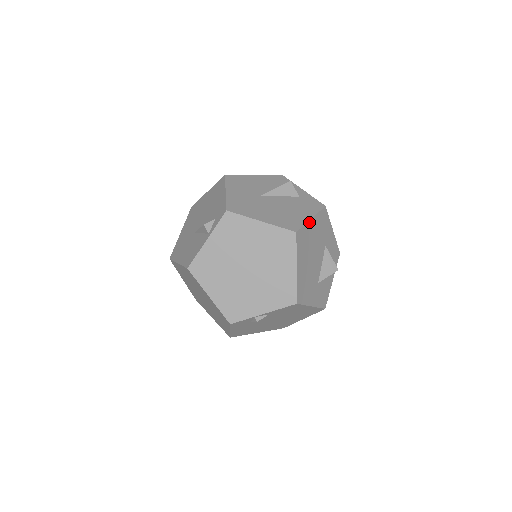
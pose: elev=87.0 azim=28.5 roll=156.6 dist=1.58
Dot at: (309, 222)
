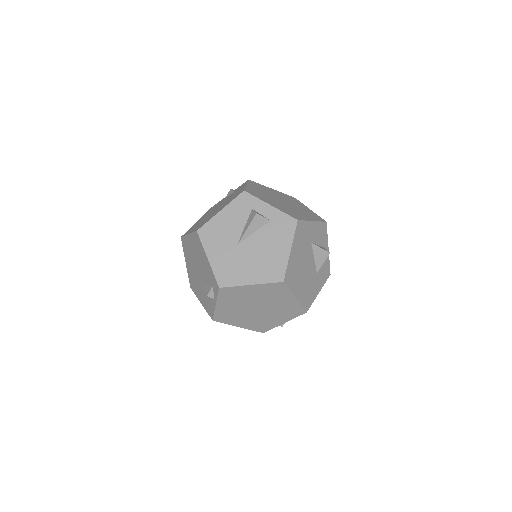
Dot at: (290, 256)
